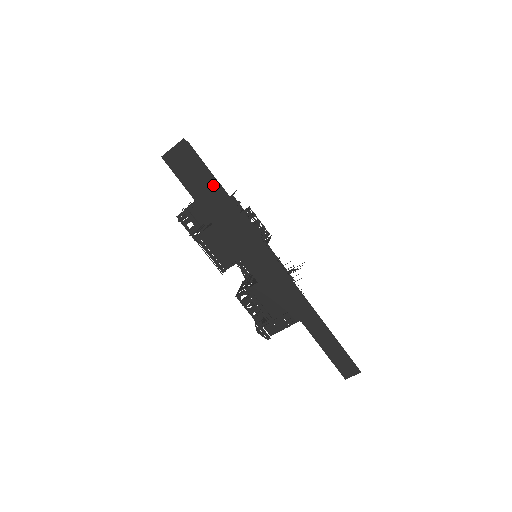
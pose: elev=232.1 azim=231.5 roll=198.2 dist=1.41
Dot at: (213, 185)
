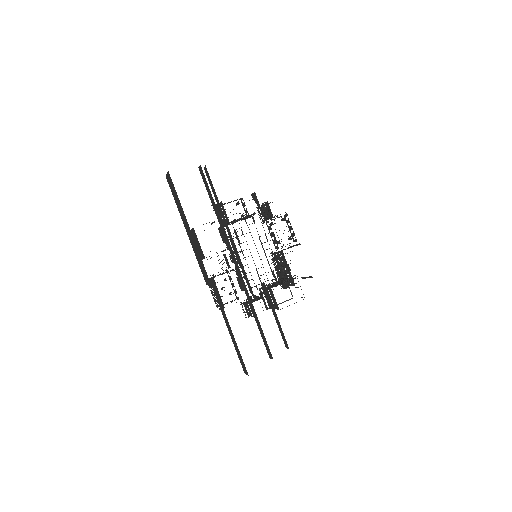
Dot at: (181, 206)
